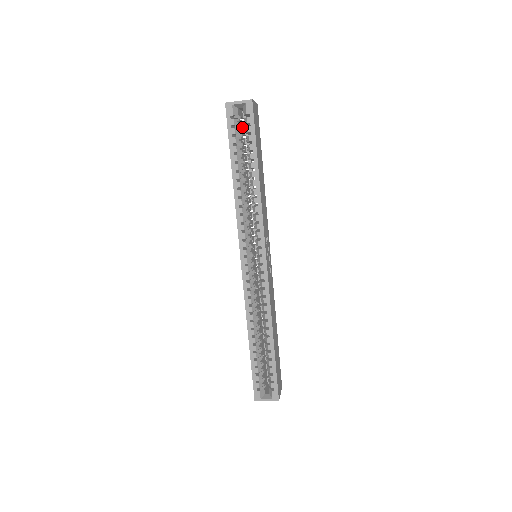
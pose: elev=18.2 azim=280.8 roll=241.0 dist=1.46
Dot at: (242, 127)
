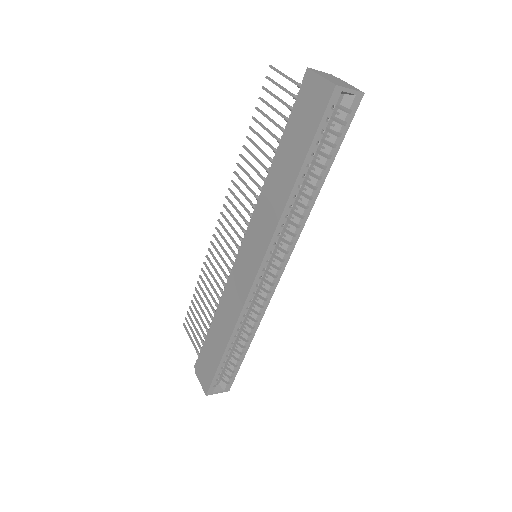
Dot at: occluded
